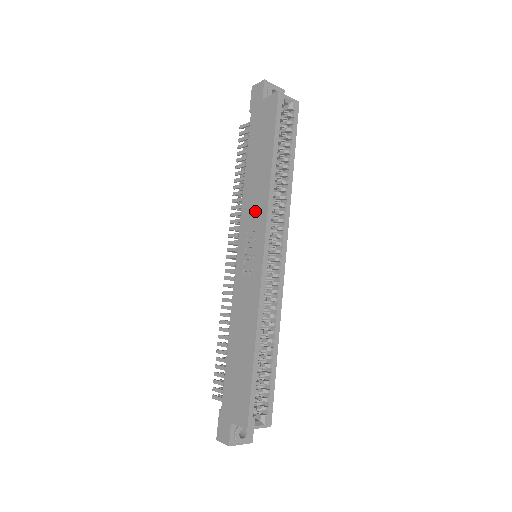
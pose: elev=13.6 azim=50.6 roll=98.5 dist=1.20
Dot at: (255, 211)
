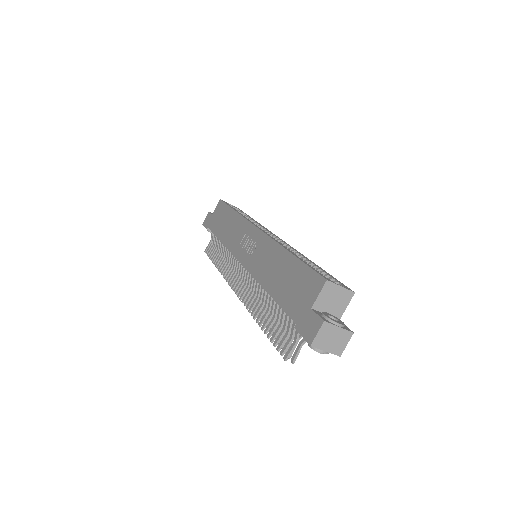
Dot at: (238, 233)
